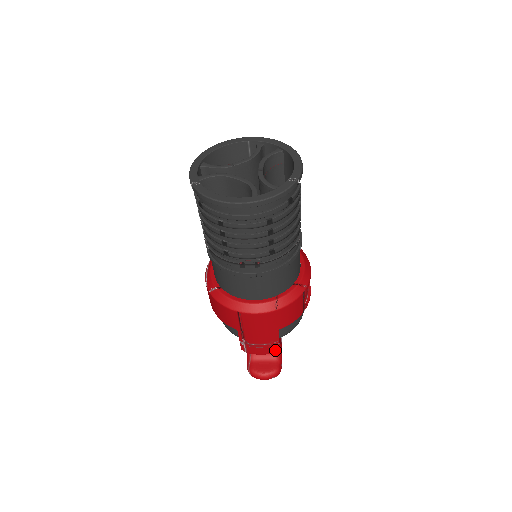
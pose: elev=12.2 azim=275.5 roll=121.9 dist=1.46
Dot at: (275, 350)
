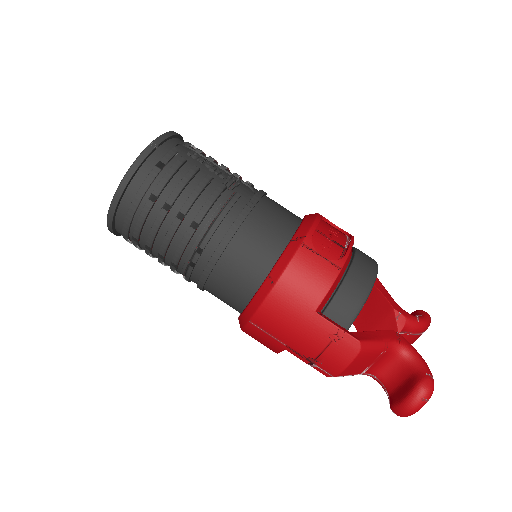
Dot at: (354, 347)
